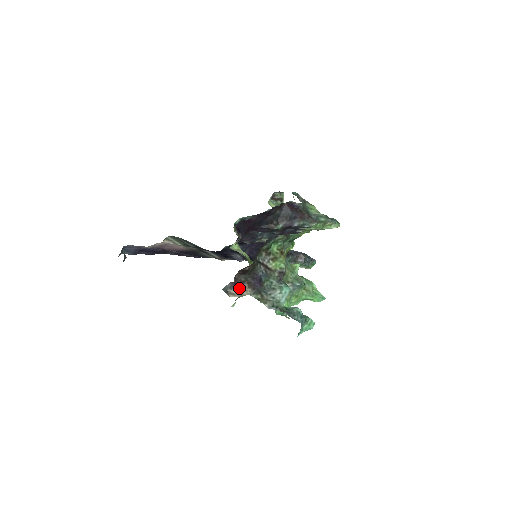
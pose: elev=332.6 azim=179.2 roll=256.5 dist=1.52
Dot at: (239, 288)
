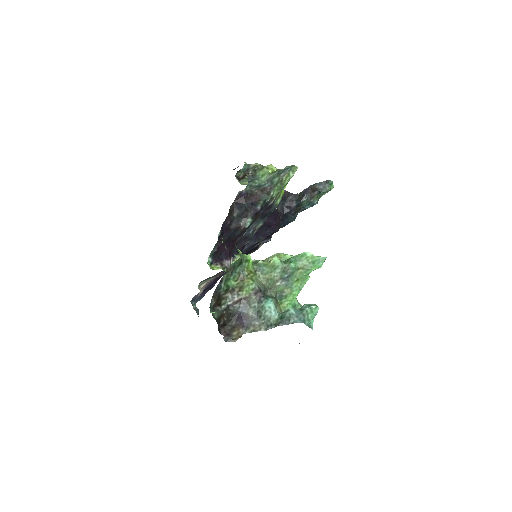
Dot at: (233, 334)
